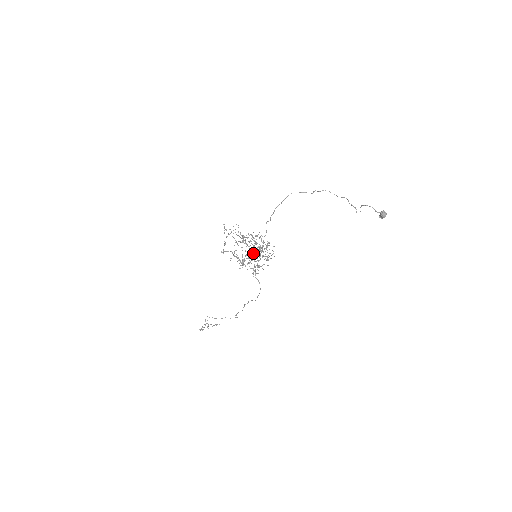
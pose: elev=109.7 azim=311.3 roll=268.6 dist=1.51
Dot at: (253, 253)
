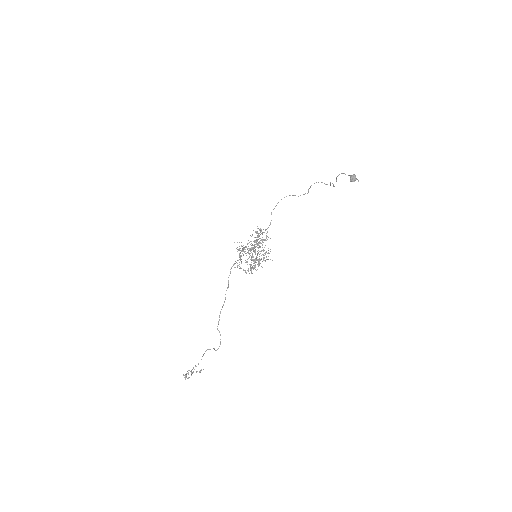
Dot at: (253, 249)
